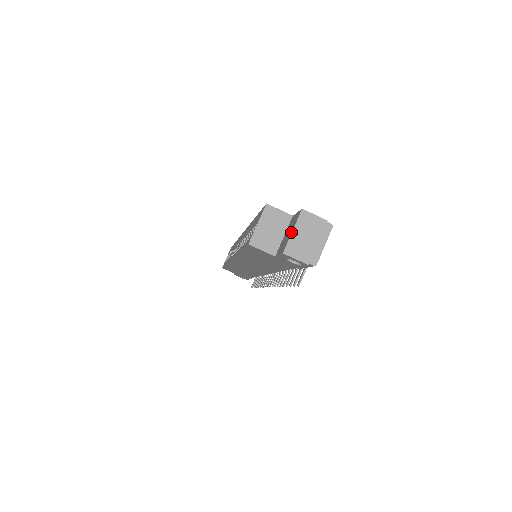
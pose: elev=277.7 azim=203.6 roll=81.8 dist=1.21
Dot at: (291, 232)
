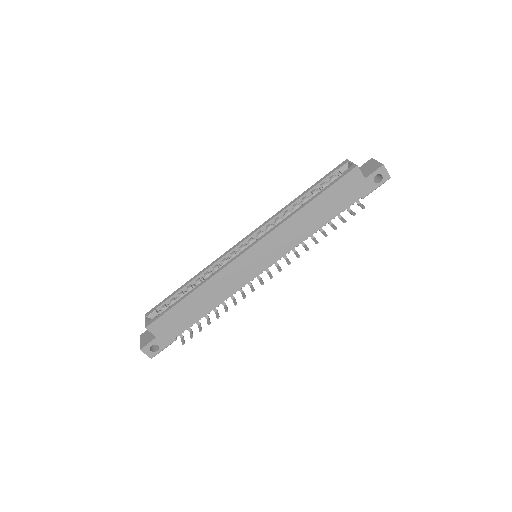
Dot at: (377, 162)
